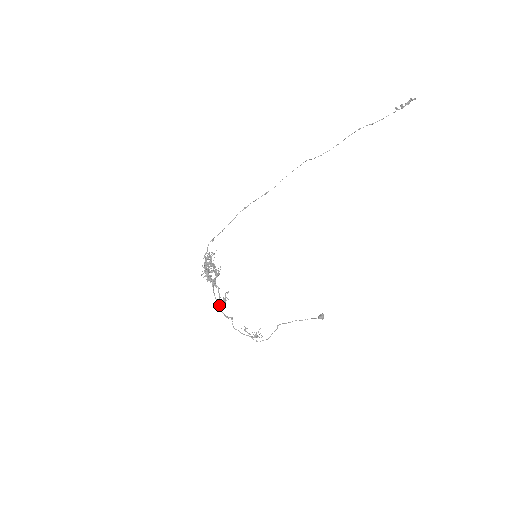
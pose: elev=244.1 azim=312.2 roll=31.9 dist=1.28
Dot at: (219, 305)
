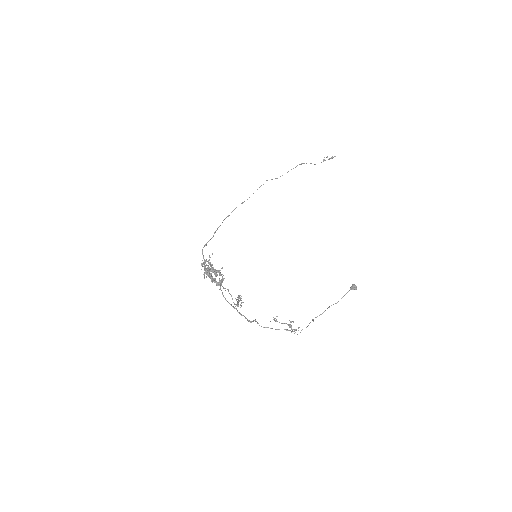
Dot at: (235, 308)
